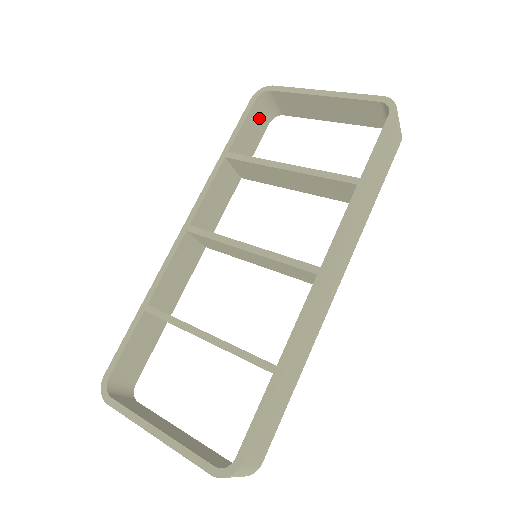
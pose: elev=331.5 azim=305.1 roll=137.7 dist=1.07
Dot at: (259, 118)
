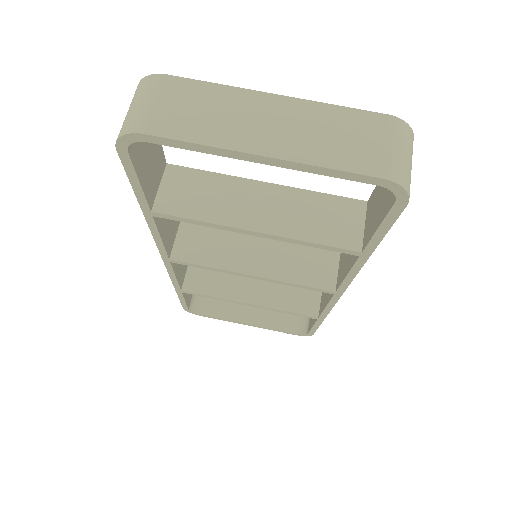
Dot at: occluded
